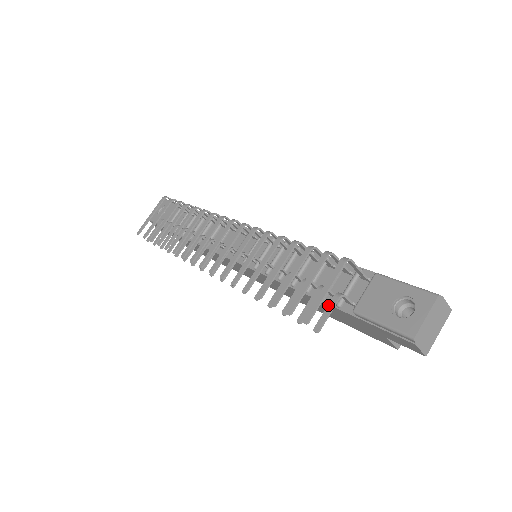
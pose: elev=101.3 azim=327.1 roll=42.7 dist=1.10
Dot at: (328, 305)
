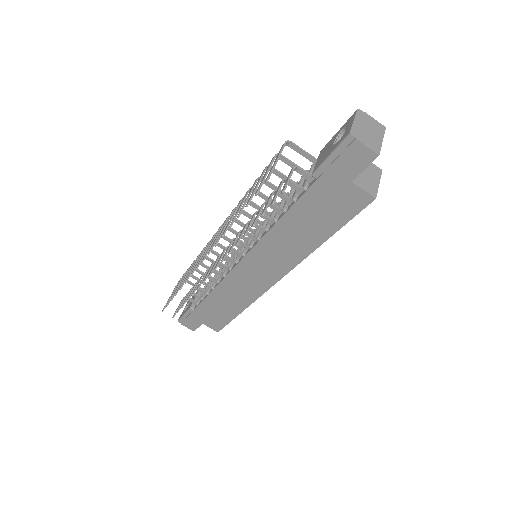
Dot at: (287, 177)
